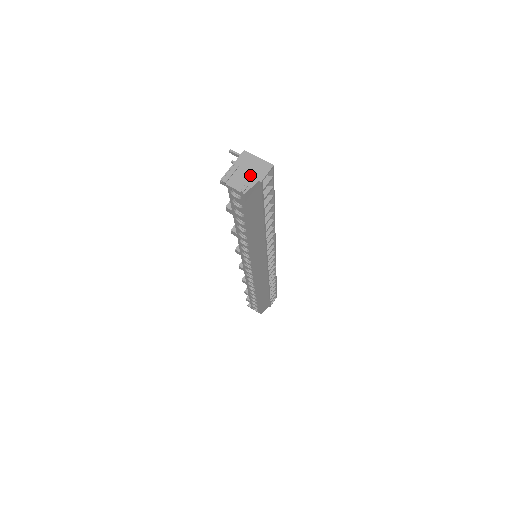
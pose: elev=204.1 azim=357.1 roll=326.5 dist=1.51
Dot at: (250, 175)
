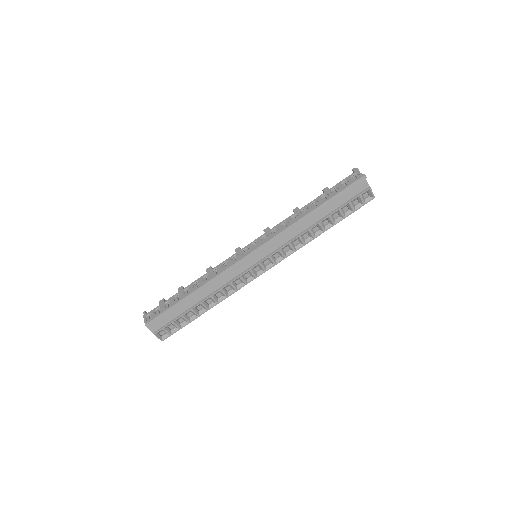
Dot at: occluded
